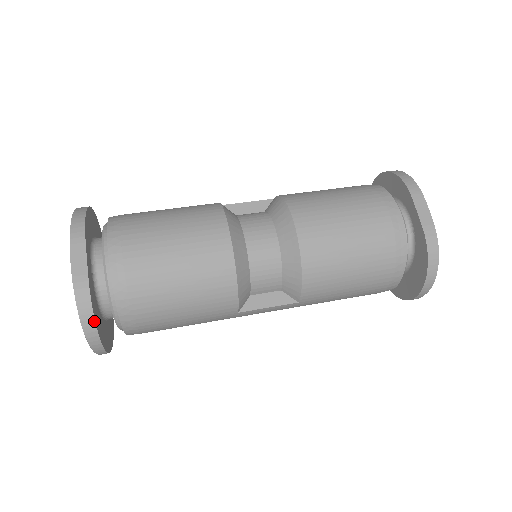
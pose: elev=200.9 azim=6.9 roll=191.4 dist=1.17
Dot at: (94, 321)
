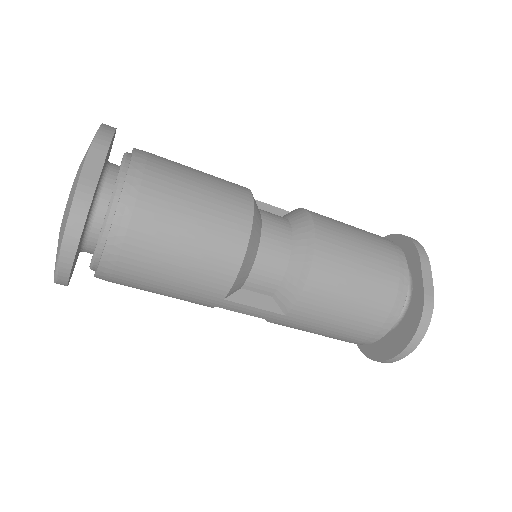
Dot at: (81, 233)
